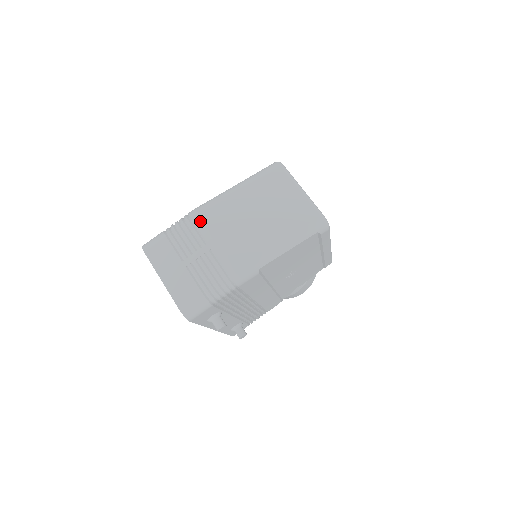
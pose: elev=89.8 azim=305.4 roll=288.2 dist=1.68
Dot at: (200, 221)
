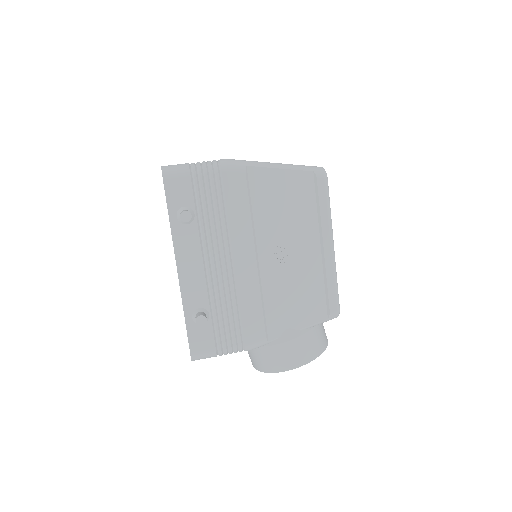
Dot at: occluded
